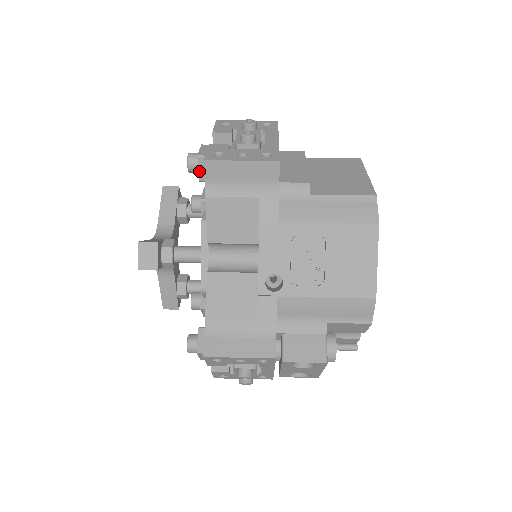
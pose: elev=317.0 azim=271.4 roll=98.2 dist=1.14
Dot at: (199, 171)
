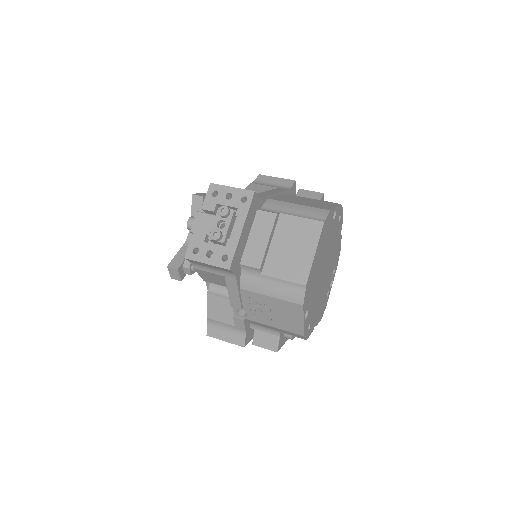
Dot at: occluded
